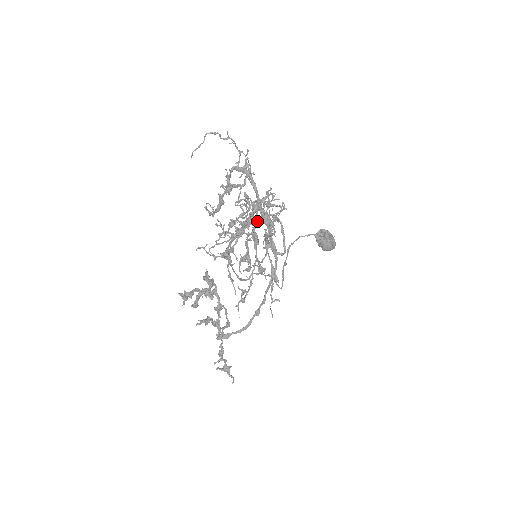
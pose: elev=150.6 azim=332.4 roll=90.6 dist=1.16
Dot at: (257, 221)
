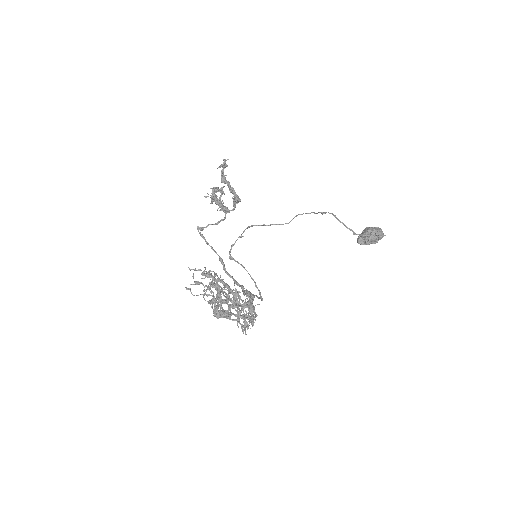
Dot at: occluded
